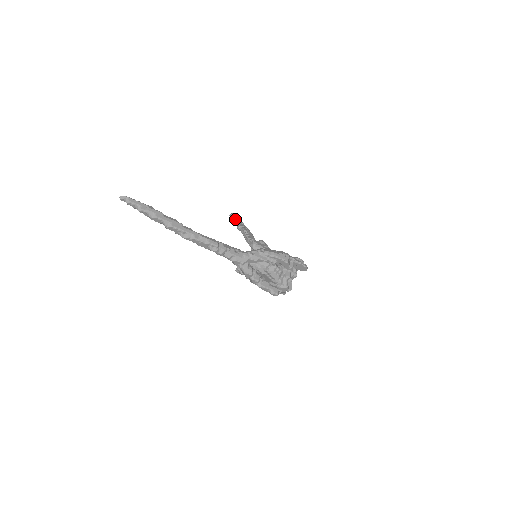
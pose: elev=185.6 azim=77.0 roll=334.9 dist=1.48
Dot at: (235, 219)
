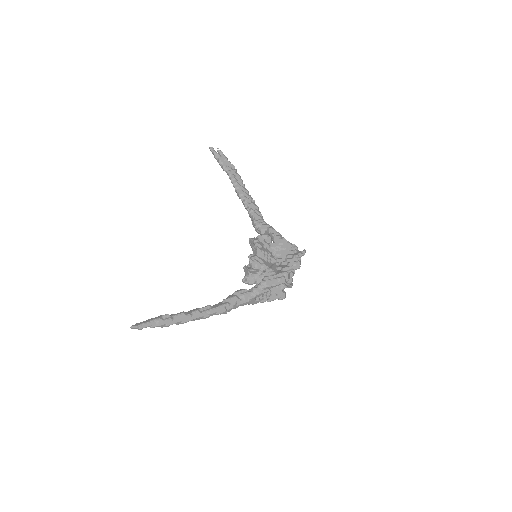
Dot at: (216, 157)
